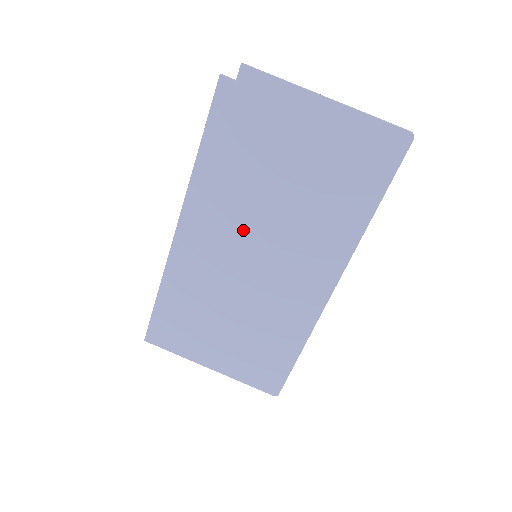
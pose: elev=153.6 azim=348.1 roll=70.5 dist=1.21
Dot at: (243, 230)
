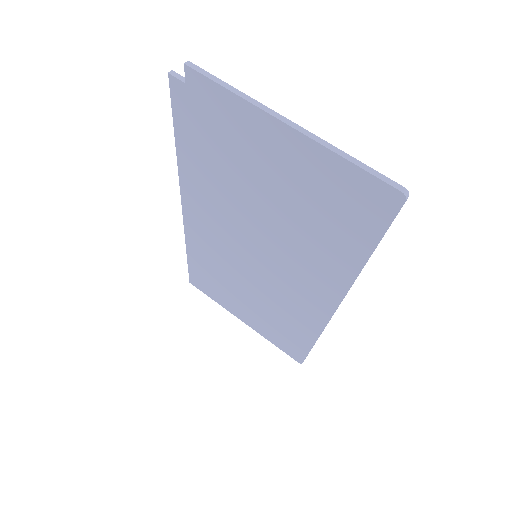
Dot at: (237, 231)
